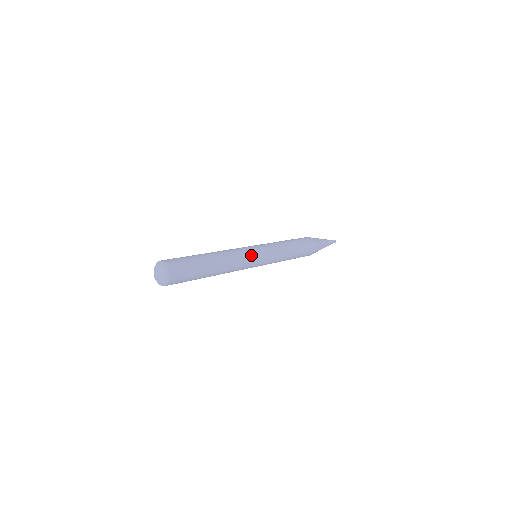
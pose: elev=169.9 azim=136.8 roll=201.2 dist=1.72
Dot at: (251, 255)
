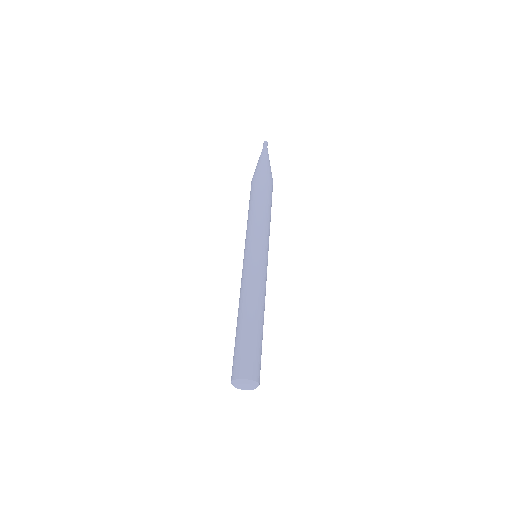
Dot at: occluded
